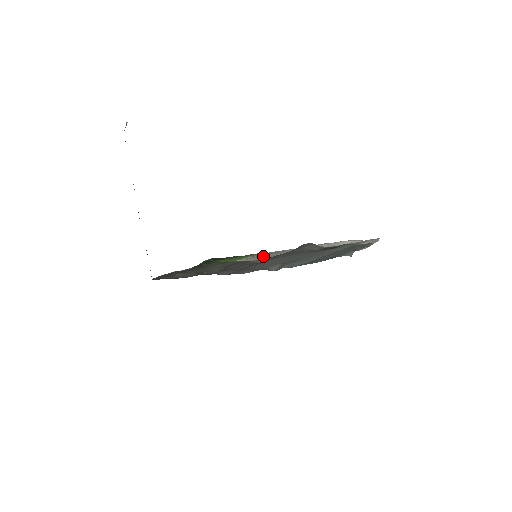
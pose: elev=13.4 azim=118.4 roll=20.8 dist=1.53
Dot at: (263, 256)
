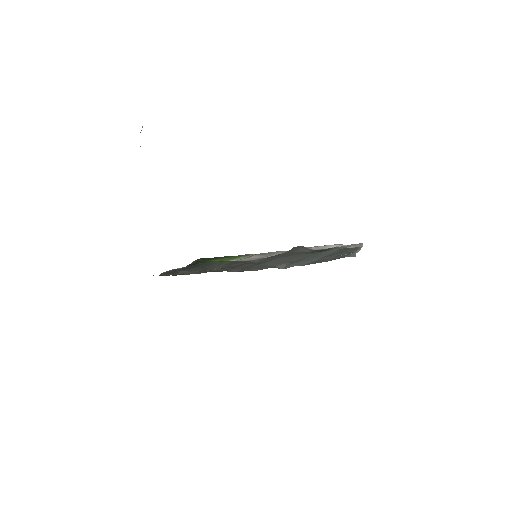
Dot at: (256, 257)
